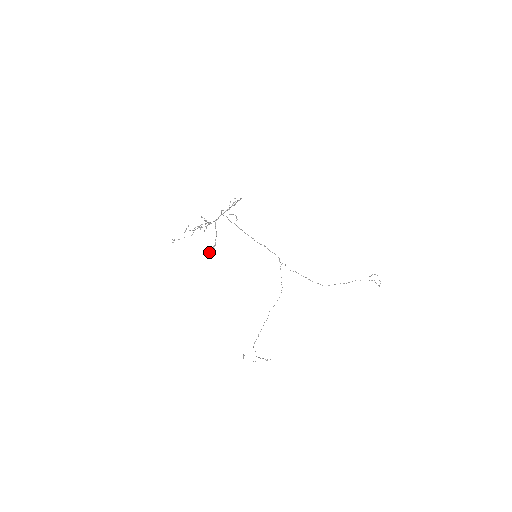
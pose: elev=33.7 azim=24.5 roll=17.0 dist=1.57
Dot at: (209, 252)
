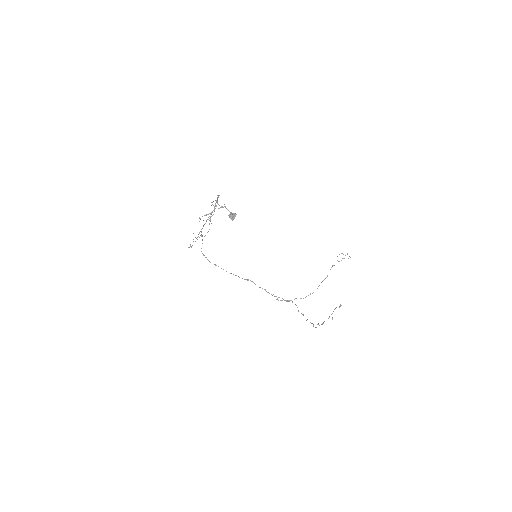
Dot at: (232, 215)
